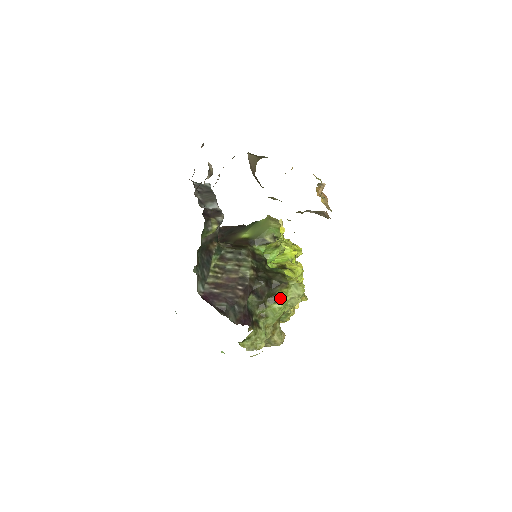
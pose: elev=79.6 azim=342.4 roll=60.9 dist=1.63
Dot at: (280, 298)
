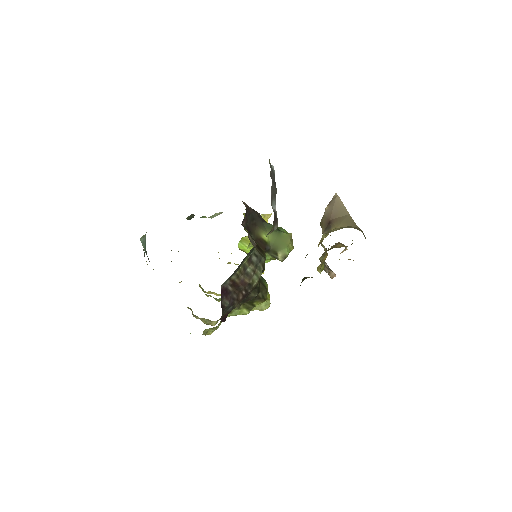
Dot at: (252, 307)
